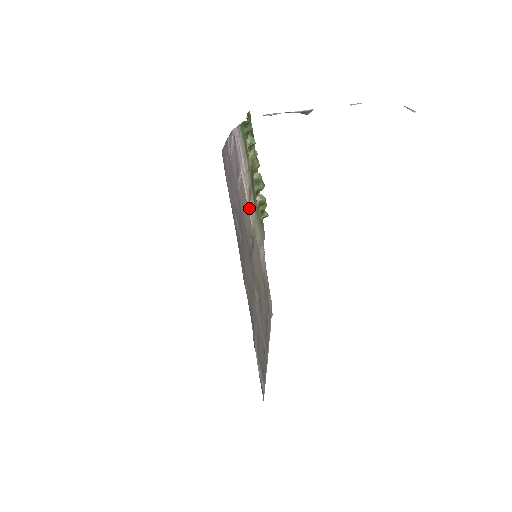
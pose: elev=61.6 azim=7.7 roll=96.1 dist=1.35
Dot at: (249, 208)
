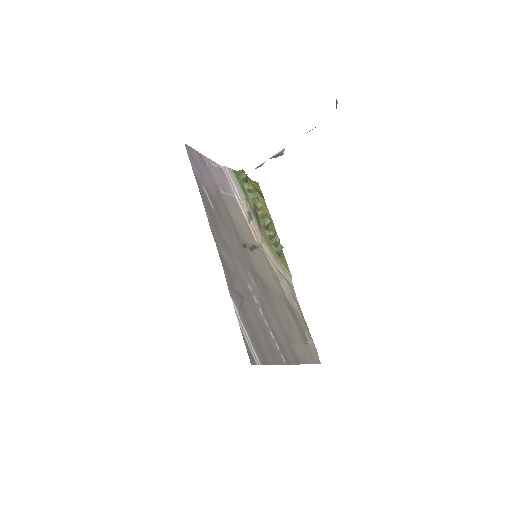
Dot at: (250, 226)
